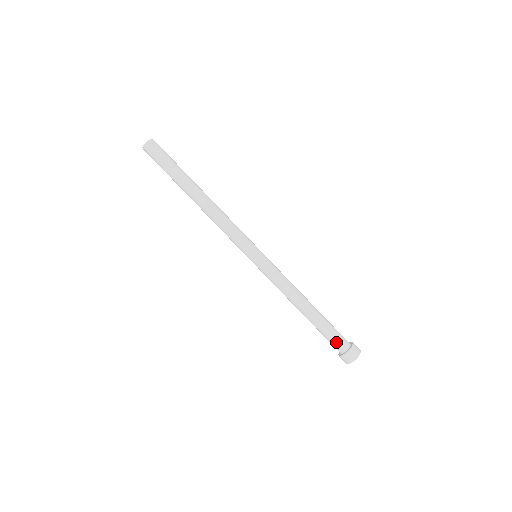
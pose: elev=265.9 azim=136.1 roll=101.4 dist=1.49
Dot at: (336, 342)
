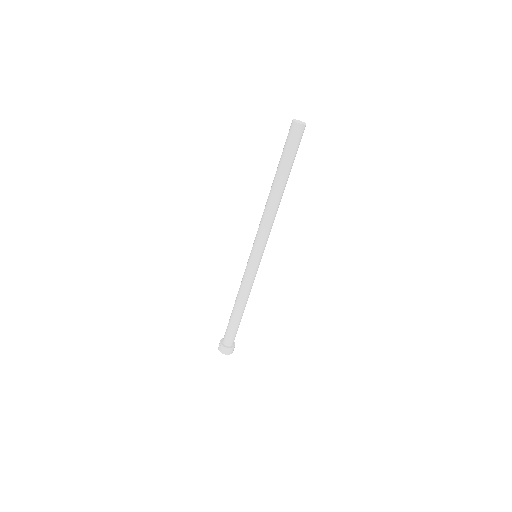
Dot at: (232, 338)
